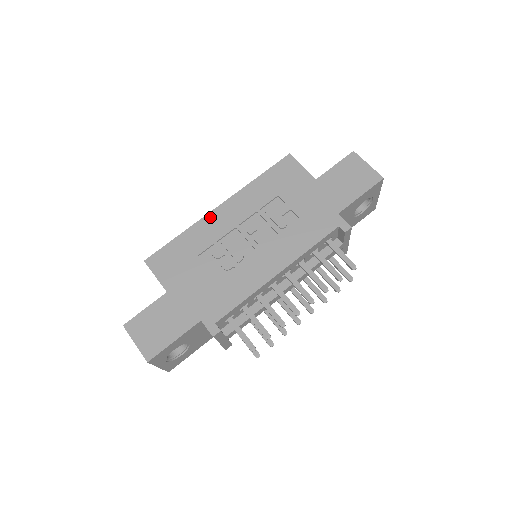
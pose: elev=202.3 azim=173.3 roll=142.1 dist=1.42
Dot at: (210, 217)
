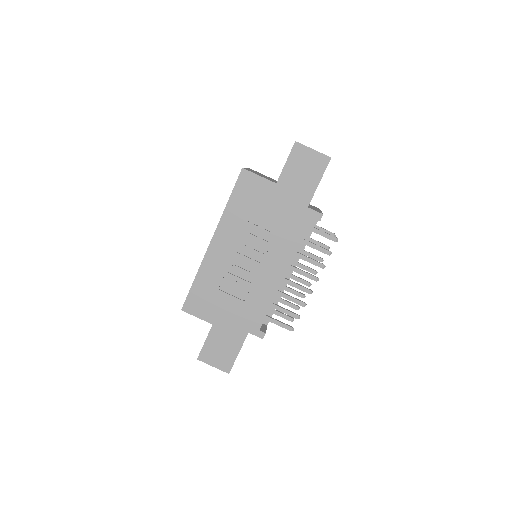
Dot at: (209, 254)
